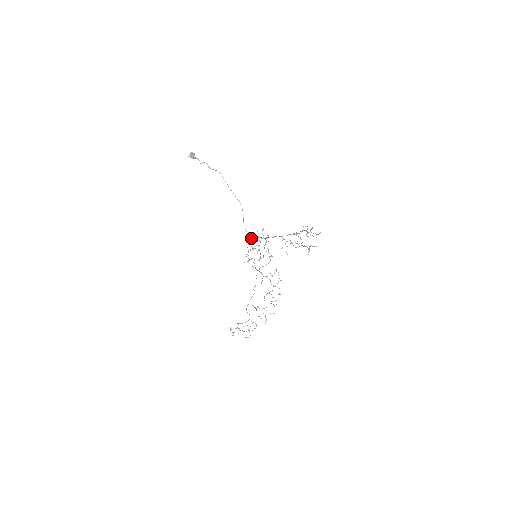
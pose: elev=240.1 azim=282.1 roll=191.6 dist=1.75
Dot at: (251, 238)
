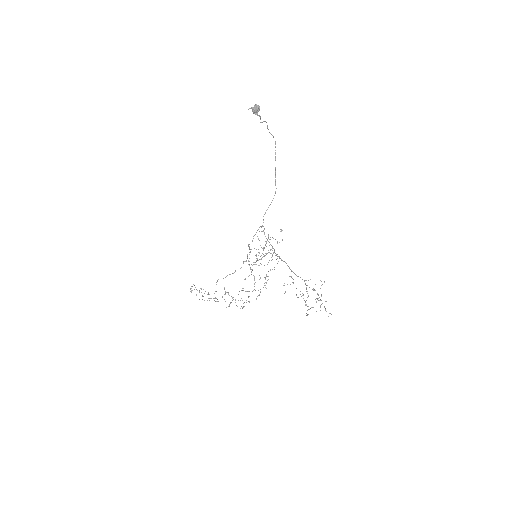
Dot at: (263, 231)
